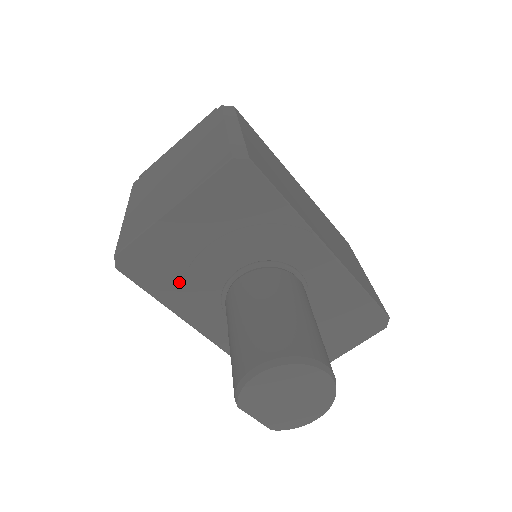
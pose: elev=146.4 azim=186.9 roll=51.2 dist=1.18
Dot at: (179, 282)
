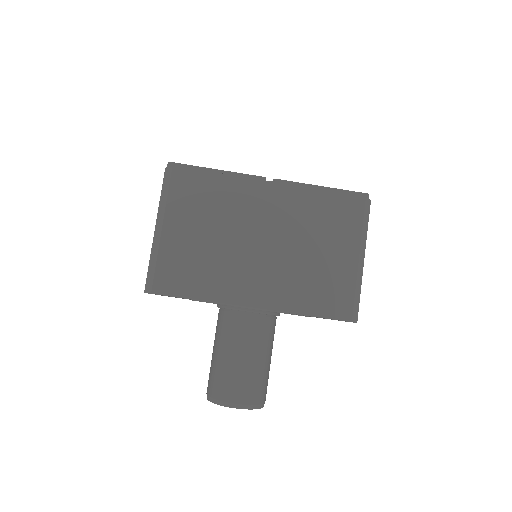
Dot at: occluded
